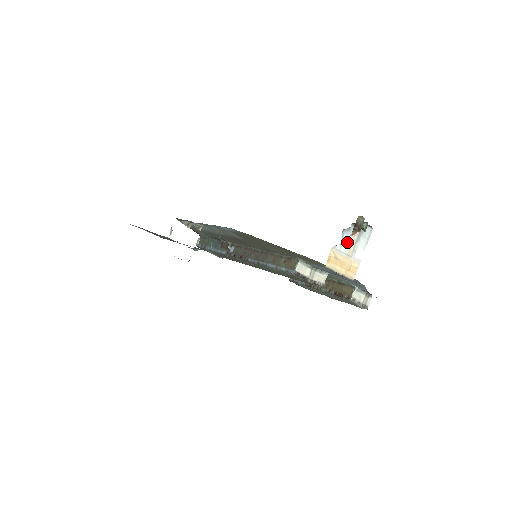
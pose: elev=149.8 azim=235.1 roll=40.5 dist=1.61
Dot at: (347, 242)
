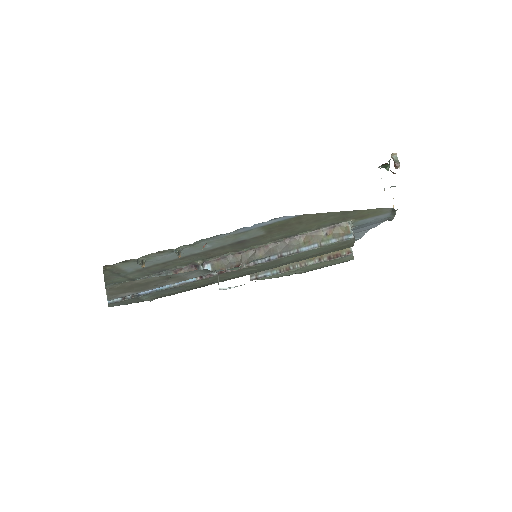
Dot at: occluded
